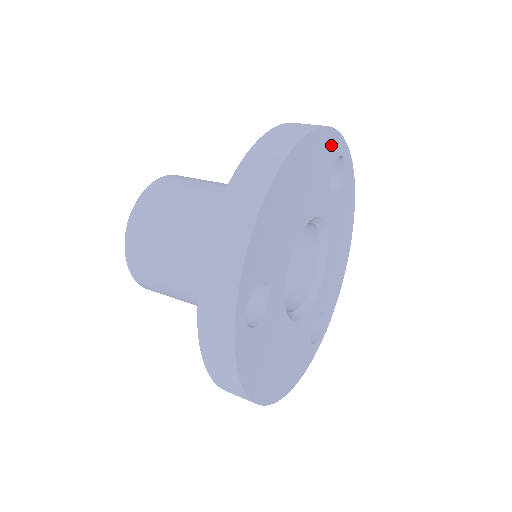
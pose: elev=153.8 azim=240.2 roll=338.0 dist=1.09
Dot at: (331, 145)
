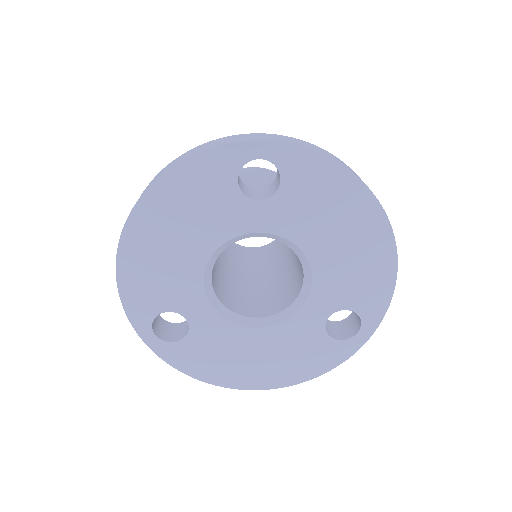
Dot at: (213, 167)
